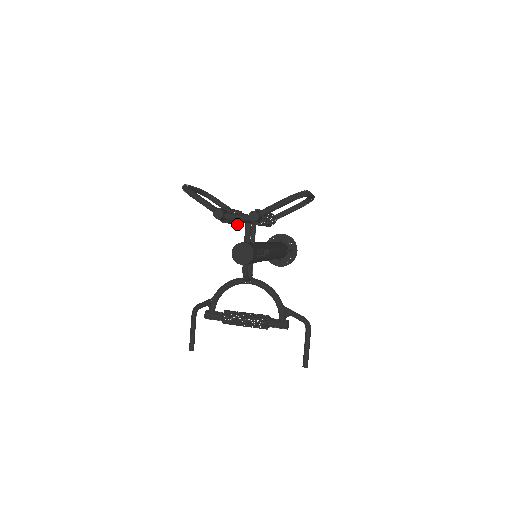
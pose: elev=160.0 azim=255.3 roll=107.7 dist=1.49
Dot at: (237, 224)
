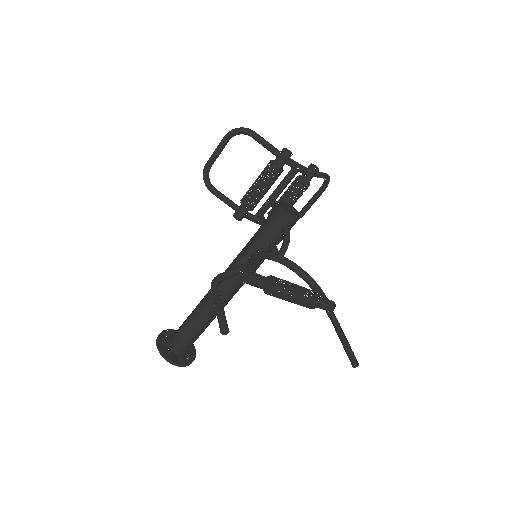
Dot at: (253, 205)
